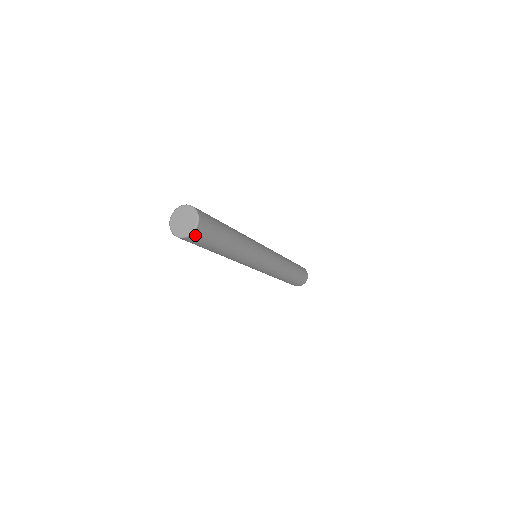
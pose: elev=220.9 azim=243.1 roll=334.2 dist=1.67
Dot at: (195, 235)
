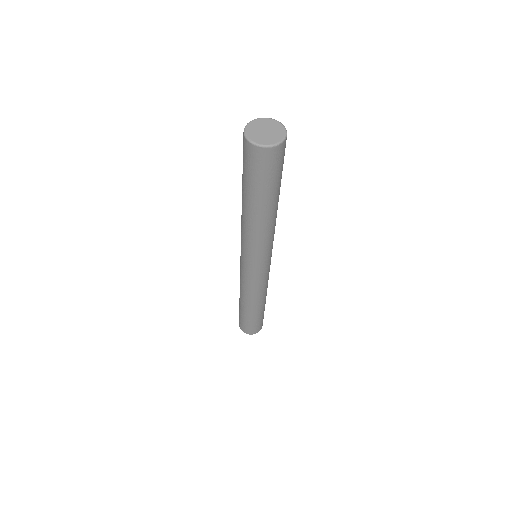
Dot at: (274, 152)
